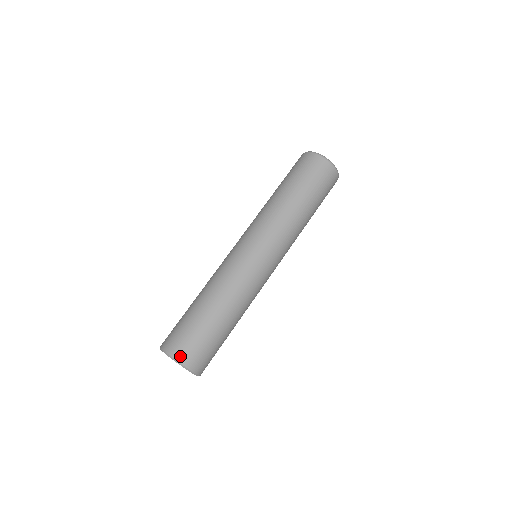
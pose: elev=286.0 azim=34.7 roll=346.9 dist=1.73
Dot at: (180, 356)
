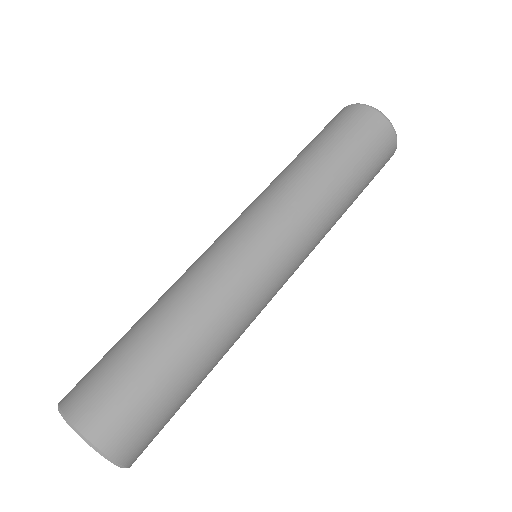
Dot at: (115, 446)
